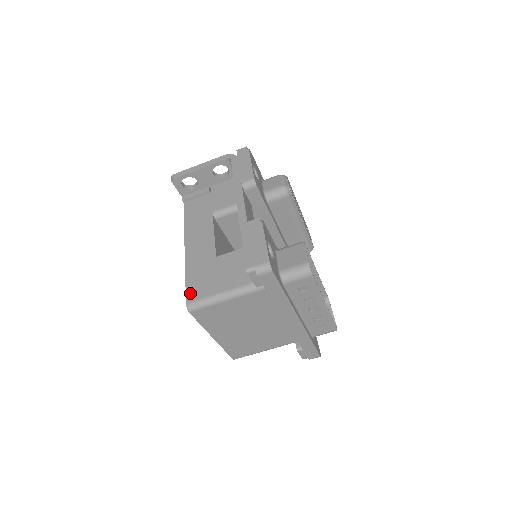
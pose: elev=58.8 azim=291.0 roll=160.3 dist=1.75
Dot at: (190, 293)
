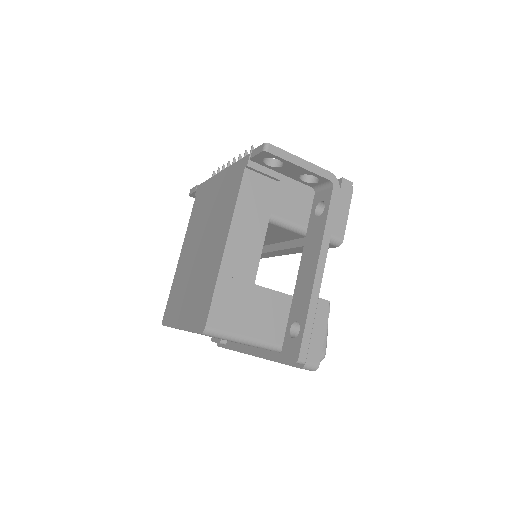
Dot at: (214, 316)
